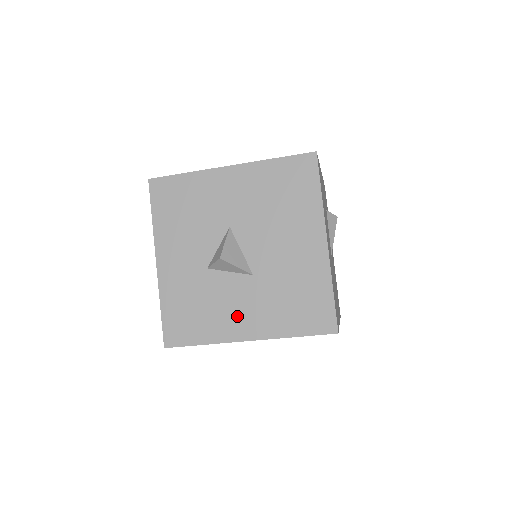
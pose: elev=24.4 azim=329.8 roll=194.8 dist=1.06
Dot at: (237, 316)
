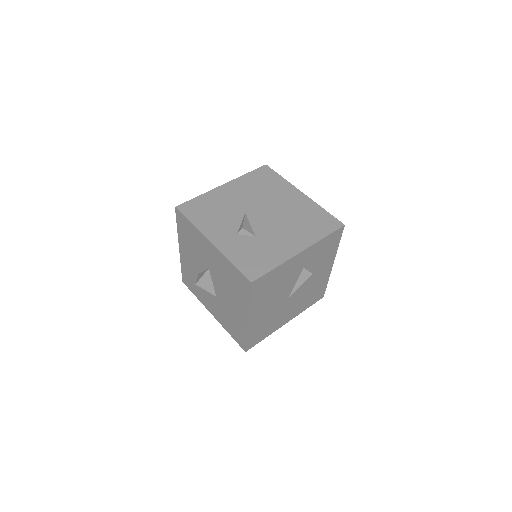
Dot at: (209, 303)
